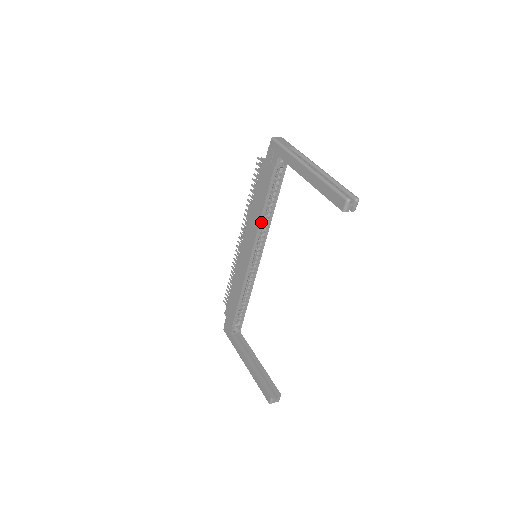
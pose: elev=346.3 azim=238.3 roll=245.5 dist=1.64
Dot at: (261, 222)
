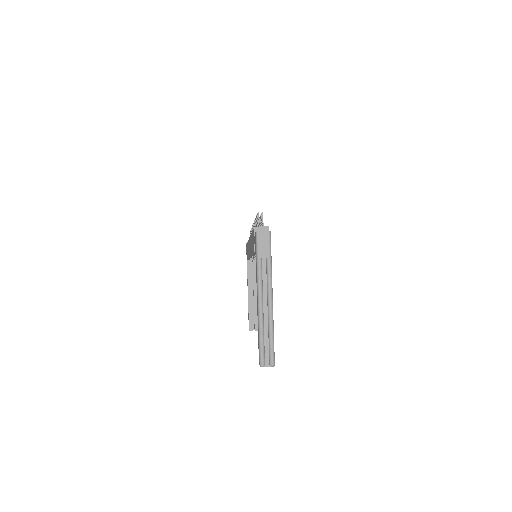
Dot at: occluded
